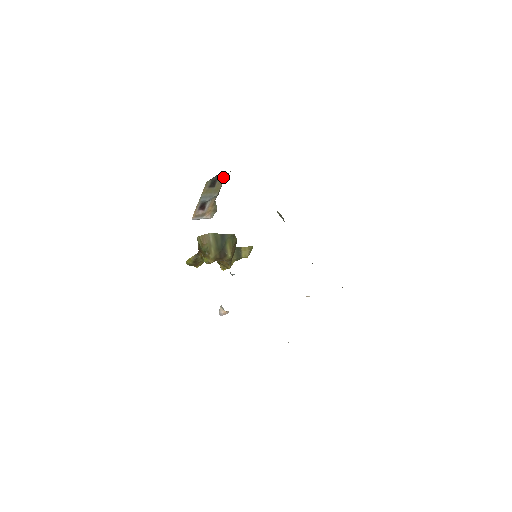
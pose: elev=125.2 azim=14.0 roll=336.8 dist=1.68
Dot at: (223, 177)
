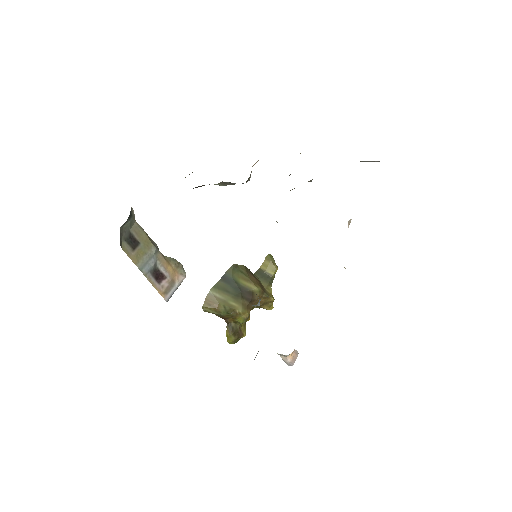
Dot at: (134, 224)
